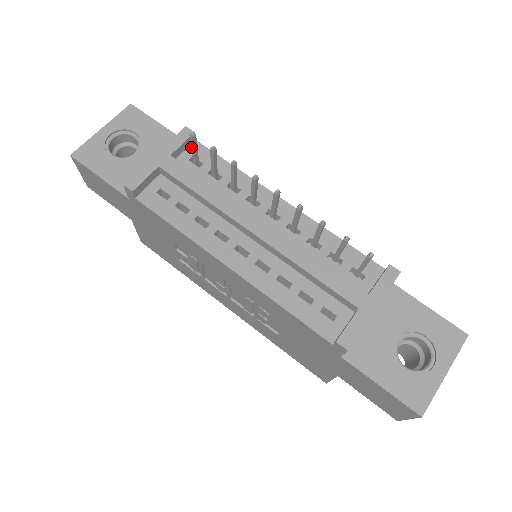
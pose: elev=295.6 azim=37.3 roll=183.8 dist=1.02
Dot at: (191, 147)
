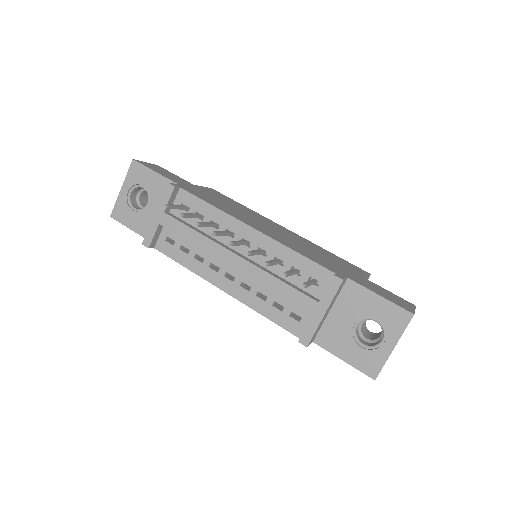
Dot at: (172, 208)
